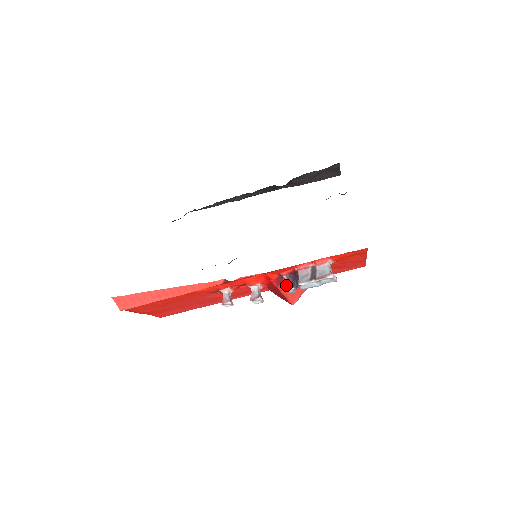
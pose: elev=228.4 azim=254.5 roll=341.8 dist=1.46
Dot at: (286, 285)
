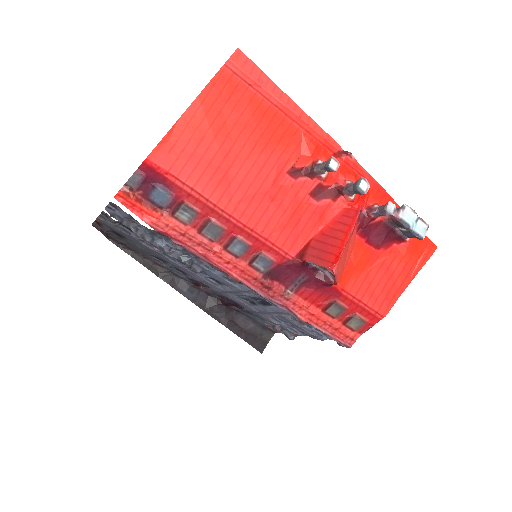
Dot at: (386, 204)
